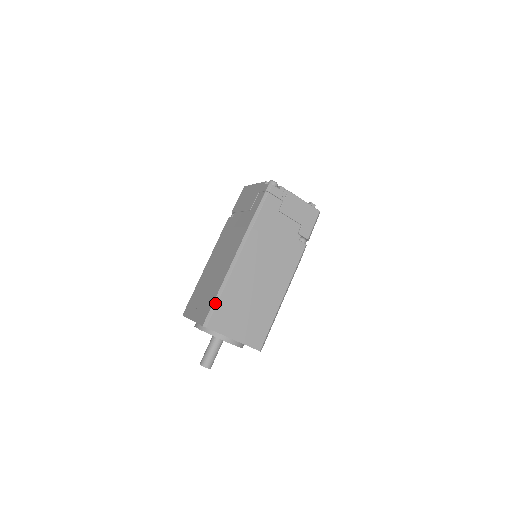
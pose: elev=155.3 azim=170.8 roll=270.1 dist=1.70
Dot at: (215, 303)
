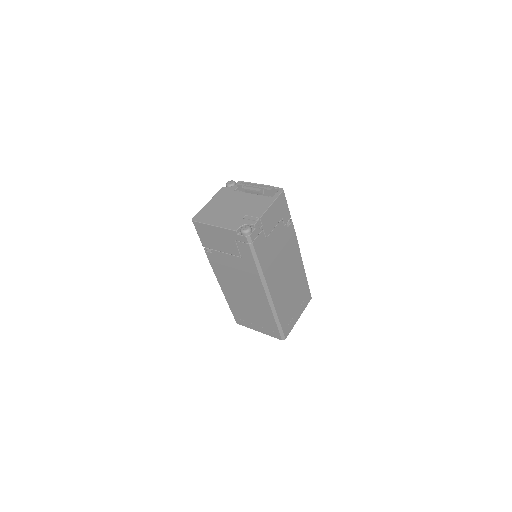
Dot at: (279, 327)
